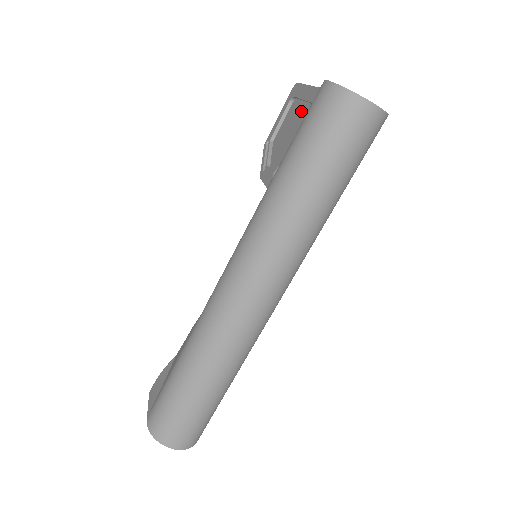
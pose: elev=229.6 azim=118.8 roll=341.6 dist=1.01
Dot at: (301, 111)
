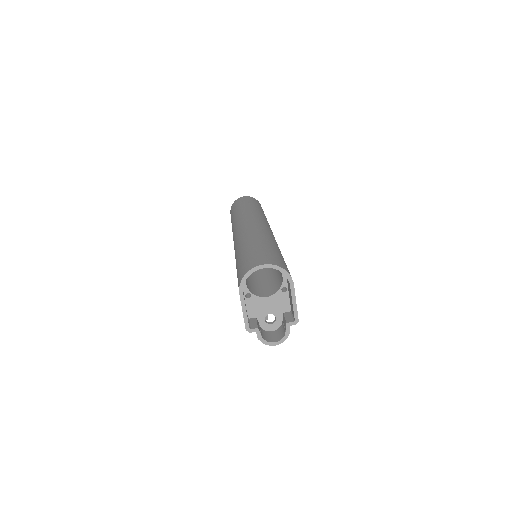
Dot at: occluded
